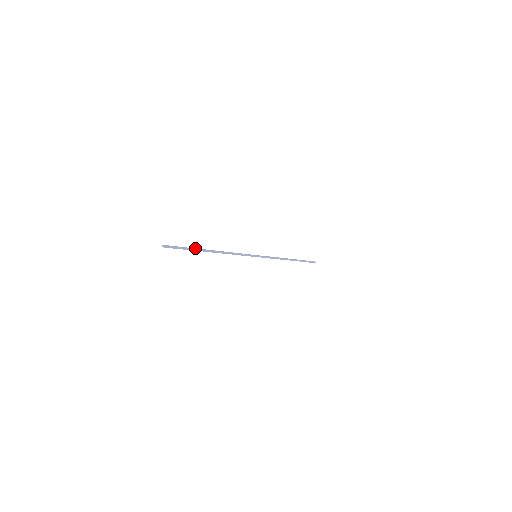
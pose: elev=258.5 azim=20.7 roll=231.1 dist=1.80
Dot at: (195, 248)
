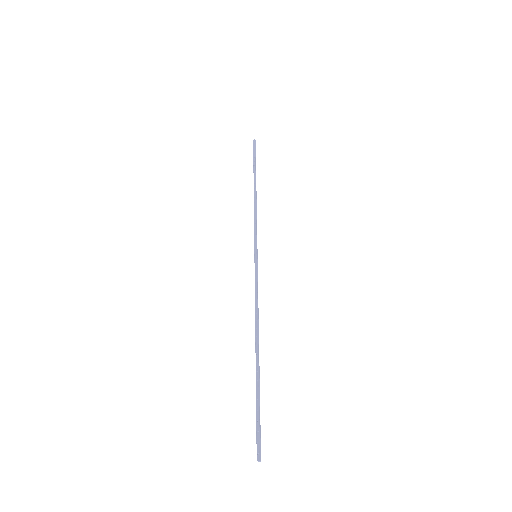
Dot at: (259, 385)
